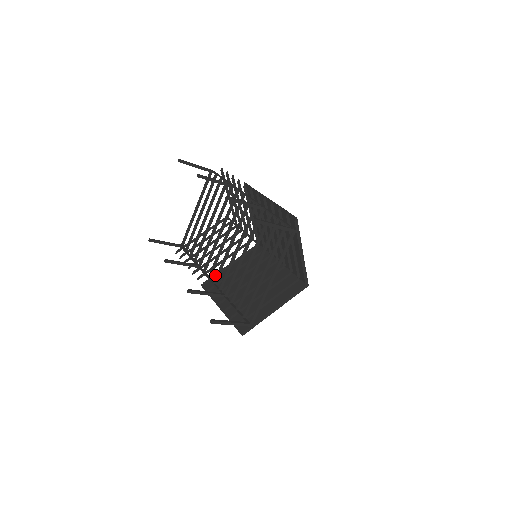
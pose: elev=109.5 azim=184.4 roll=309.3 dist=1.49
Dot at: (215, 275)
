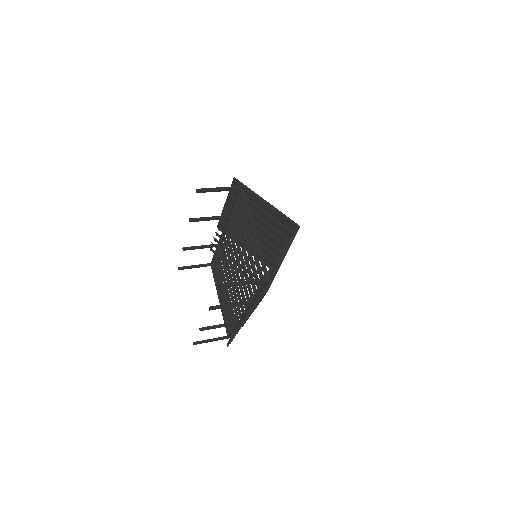
Dot at: occluded
